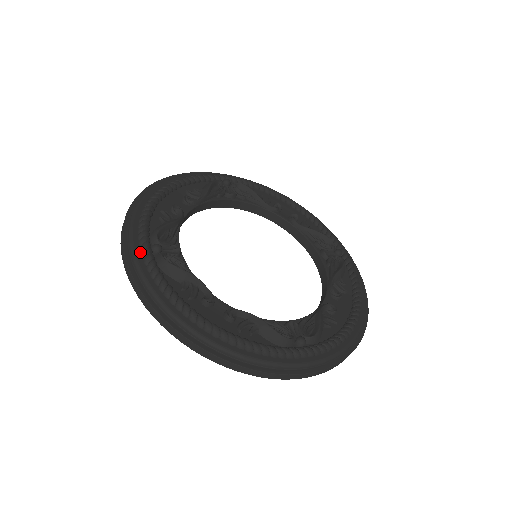
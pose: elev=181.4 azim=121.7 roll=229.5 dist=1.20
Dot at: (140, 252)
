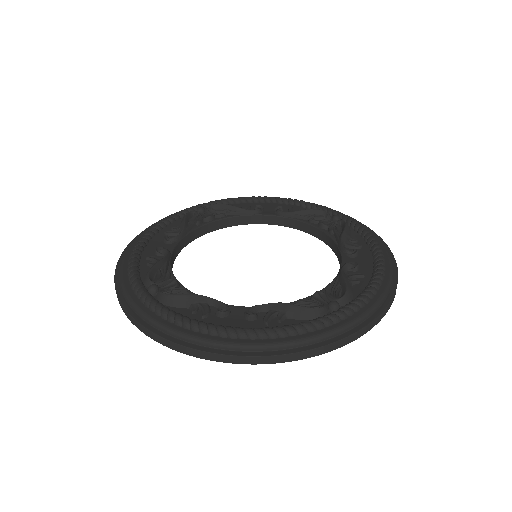
Dot at: (138, 299)
